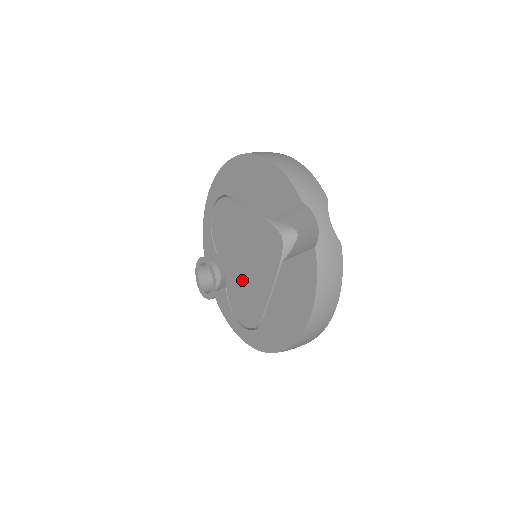
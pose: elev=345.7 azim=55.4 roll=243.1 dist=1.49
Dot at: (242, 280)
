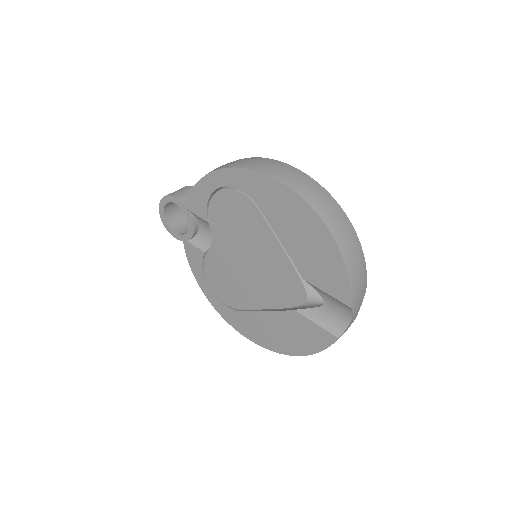
Dot at: (233, 271)
